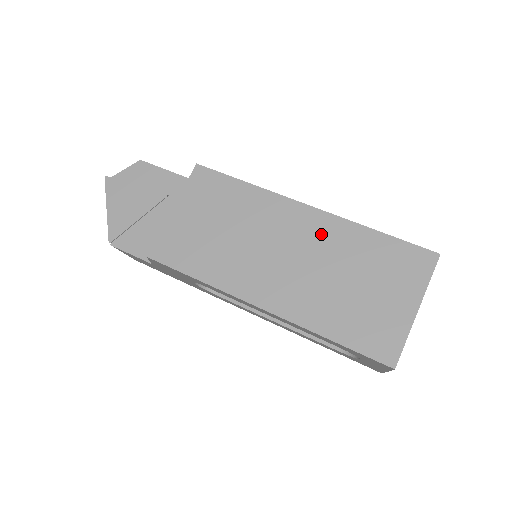
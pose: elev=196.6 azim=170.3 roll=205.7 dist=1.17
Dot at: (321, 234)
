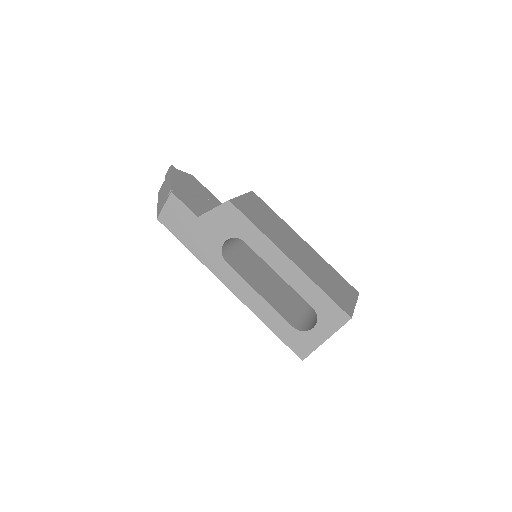
Dot at: (312, 254)
